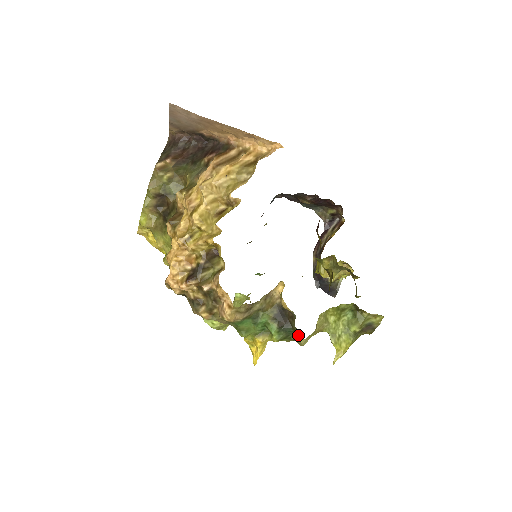
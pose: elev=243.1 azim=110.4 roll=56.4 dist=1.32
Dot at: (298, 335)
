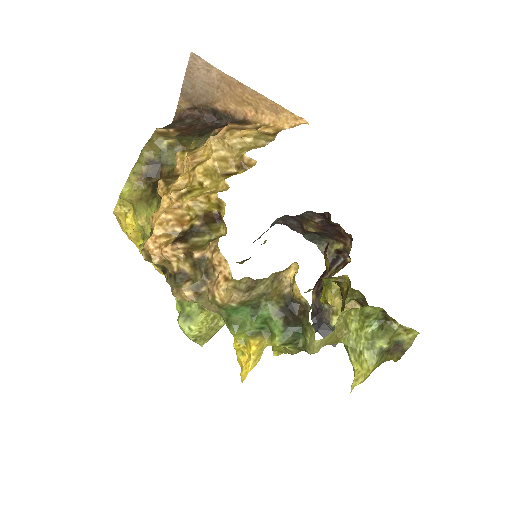
Dot at: (310, 336)
